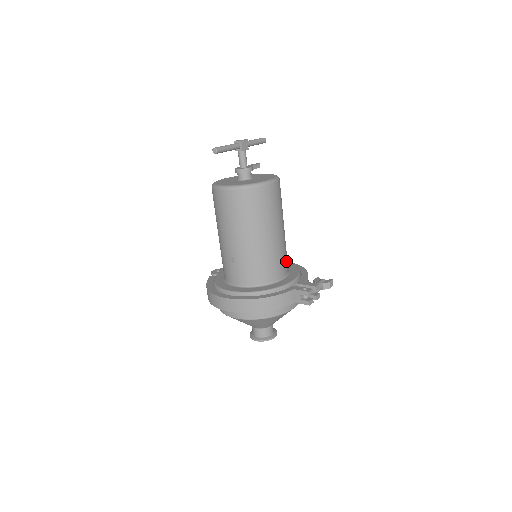
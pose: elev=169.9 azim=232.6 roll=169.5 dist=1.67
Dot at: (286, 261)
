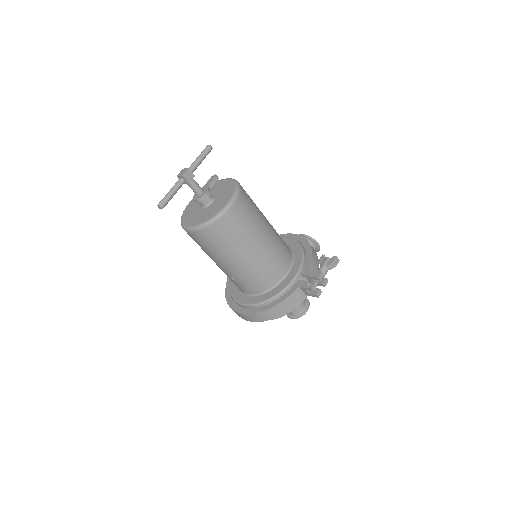
Dot at: (284, 254)
